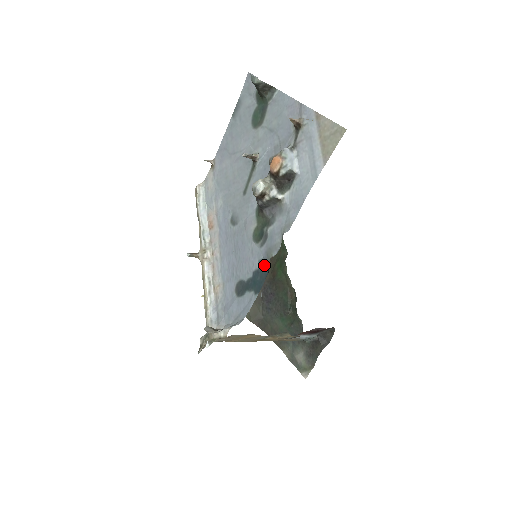
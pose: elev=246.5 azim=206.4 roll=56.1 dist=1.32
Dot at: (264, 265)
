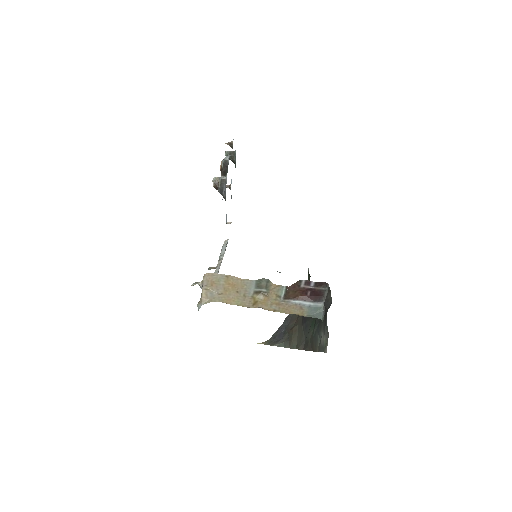
Dot at: occluded
